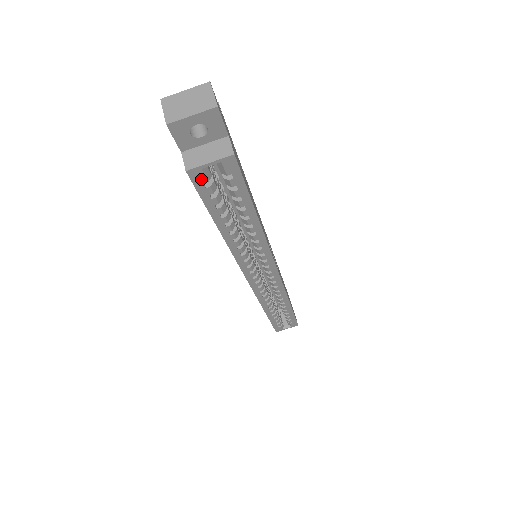
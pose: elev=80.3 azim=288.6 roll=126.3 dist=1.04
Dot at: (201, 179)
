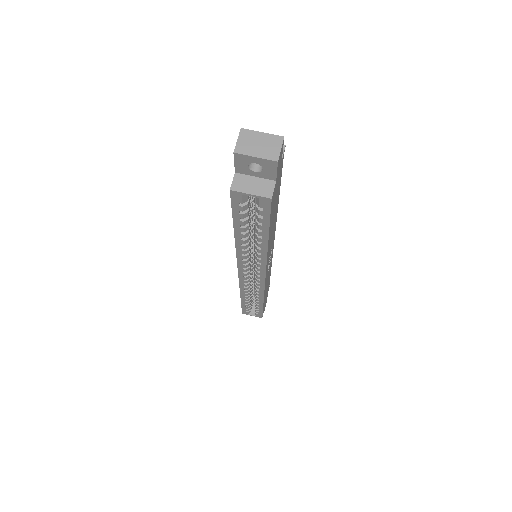
Dot at: (238, 199)
